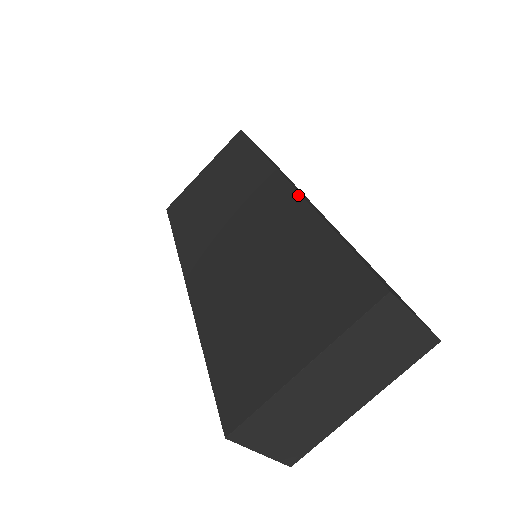
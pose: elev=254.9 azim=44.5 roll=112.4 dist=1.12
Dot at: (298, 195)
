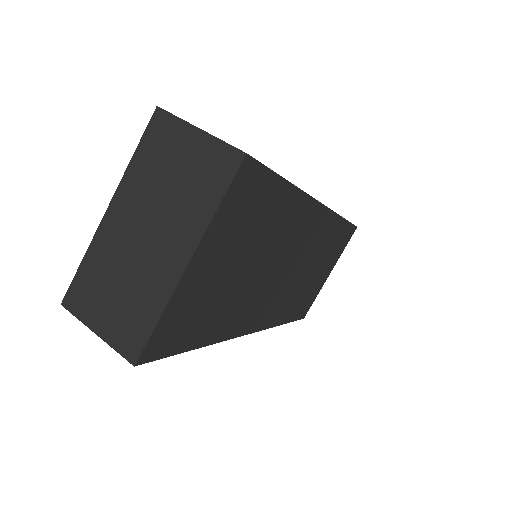
Dot at: occluded
